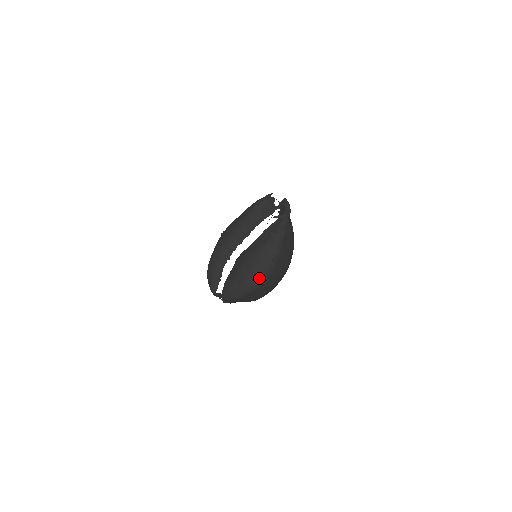
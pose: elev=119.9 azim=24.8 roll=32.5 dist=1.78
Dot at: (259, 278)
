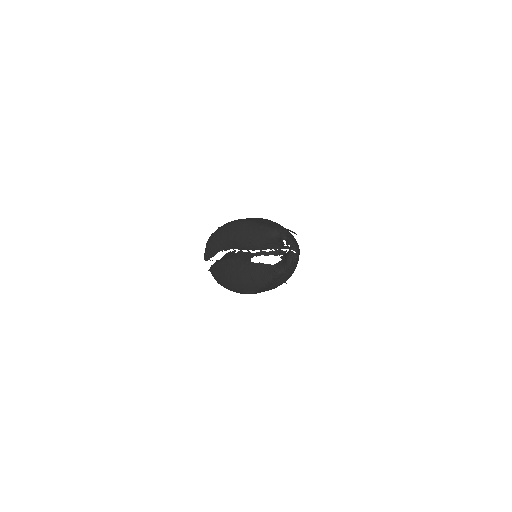
Dot at: (236, 291)
